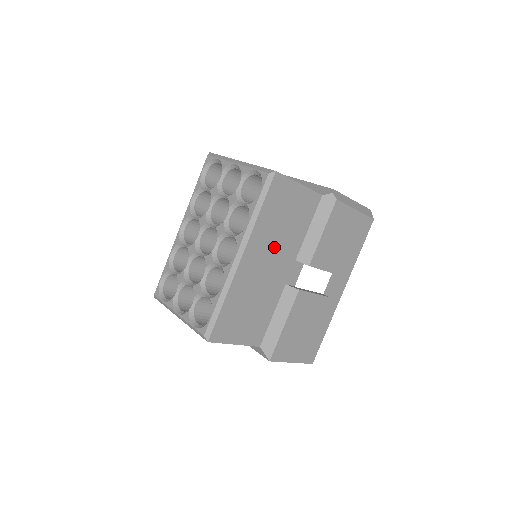
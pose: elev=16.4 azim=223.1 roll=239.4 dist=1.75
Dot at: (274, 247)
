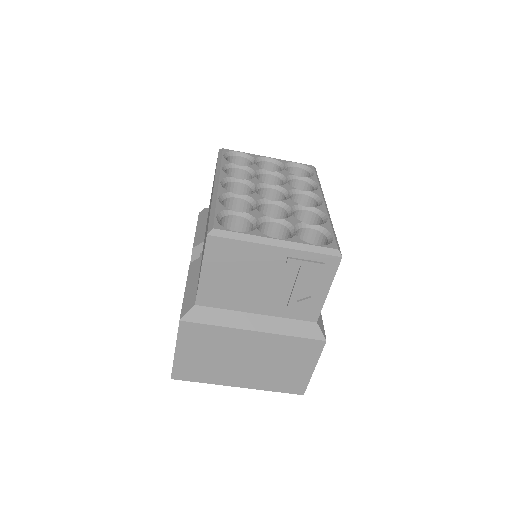
Dot at: occluded
